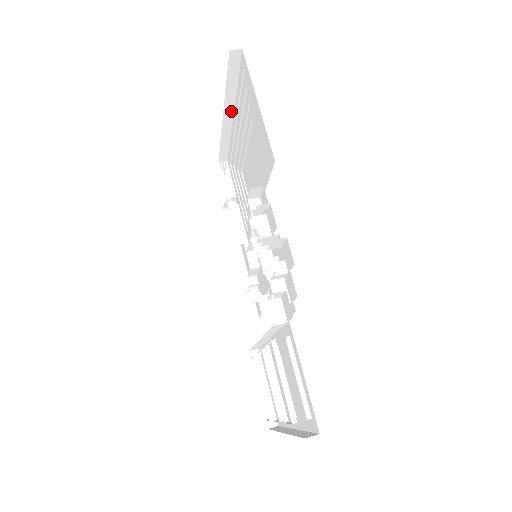
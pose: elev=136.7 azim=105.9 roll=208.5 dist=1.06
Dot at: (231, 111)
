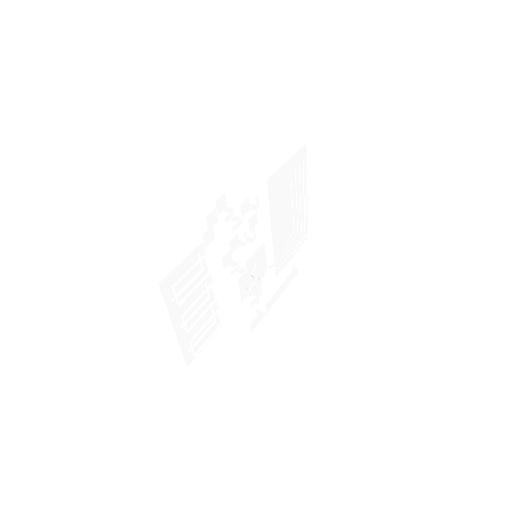
Dot at: (312, 192)
